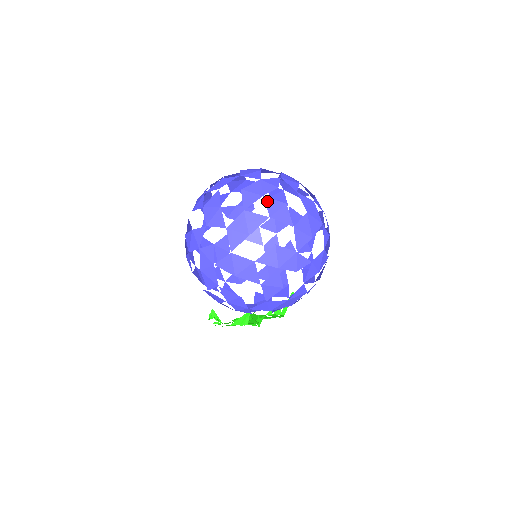
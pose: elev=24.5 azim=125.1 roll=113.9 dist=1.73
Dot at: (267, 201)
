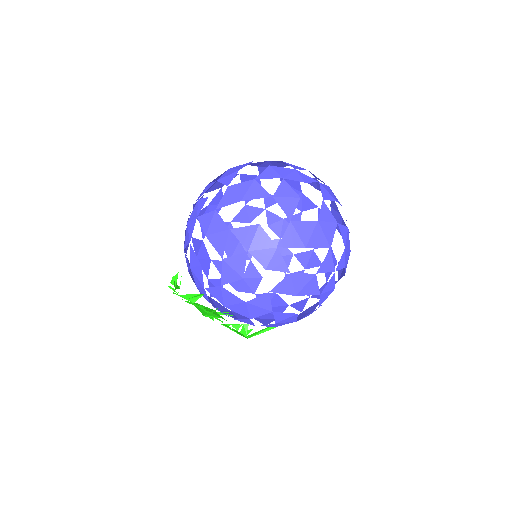
Dot at: (283, 184)
